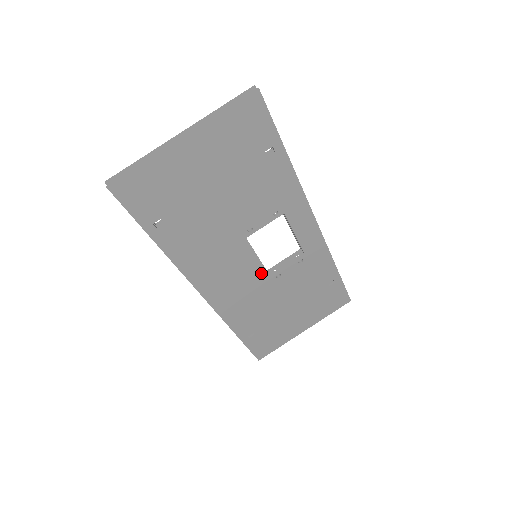
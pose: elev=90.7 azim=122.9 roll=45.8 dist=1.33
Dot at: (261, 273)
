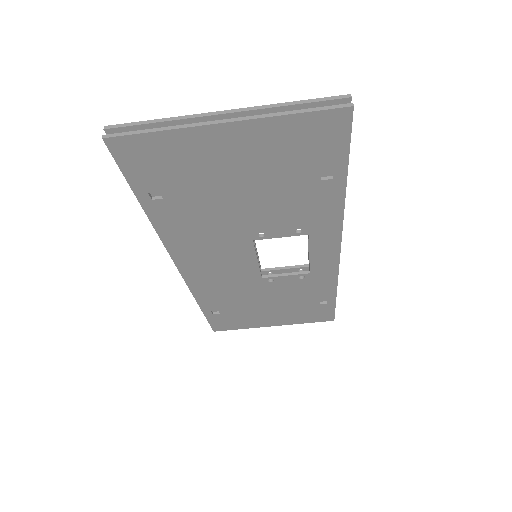
Dot at: (253, 272)
